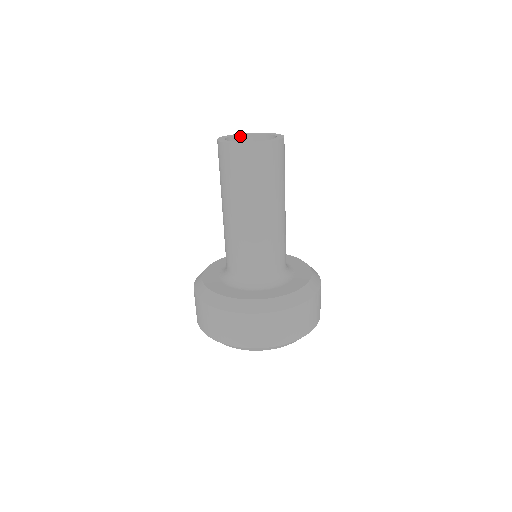
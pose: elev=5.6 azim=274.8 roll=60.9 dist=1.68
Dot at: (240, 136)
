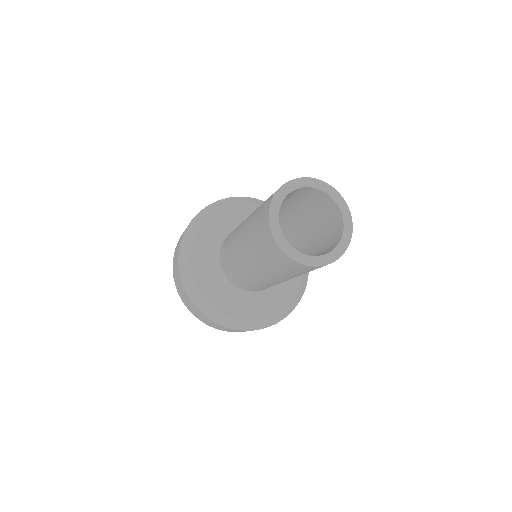
Dot at: (285, 197)
